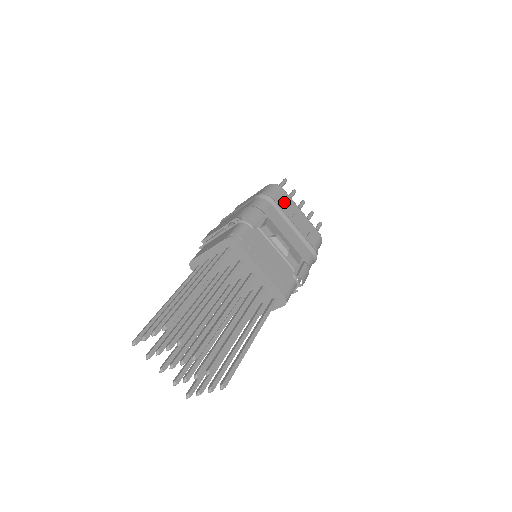
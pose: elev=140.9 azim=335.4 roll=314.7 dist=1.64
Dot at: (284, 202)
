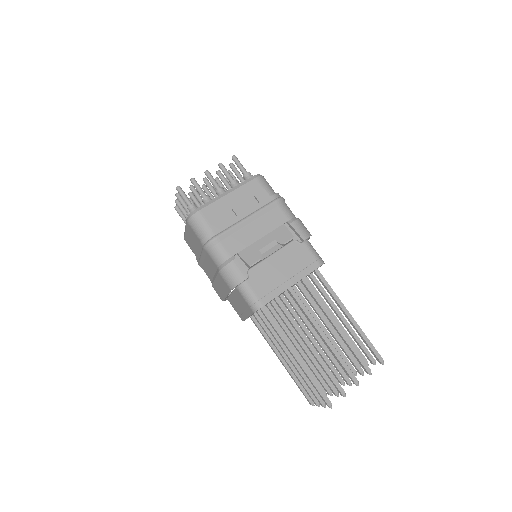
Dot at: (217, 217)
